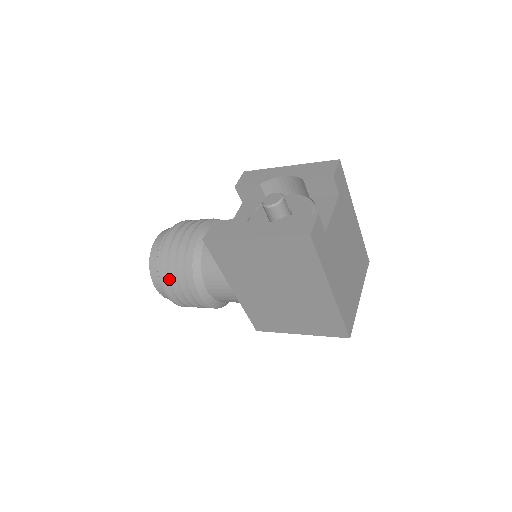
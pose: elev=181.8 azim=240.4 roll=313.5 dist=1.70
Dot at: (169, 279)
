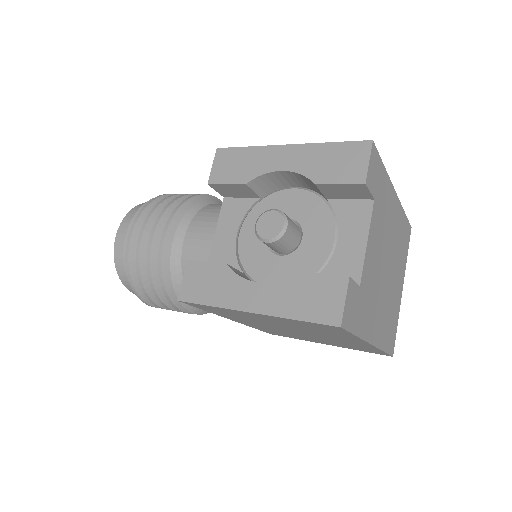
Dot at: (147, 297)
